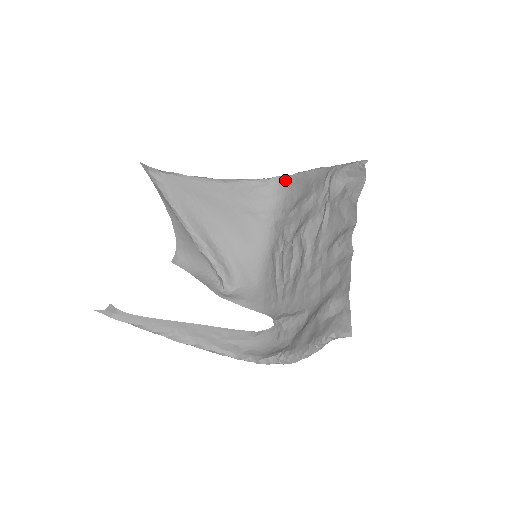
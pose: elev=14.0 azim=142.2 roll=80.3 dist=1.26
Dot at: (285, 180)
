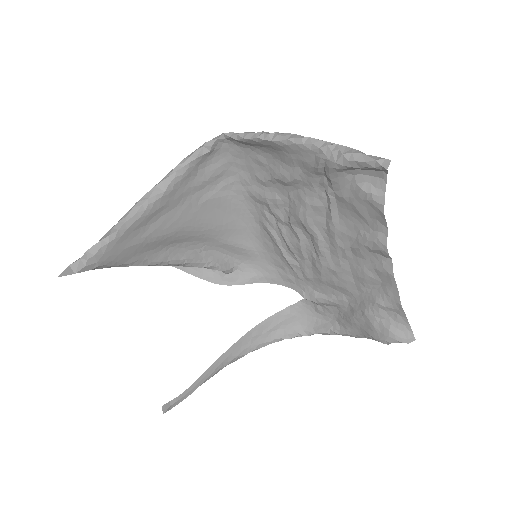
Dot at: (237, 141)
